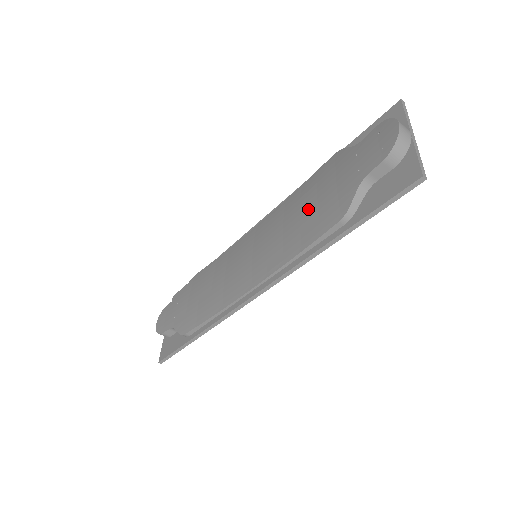
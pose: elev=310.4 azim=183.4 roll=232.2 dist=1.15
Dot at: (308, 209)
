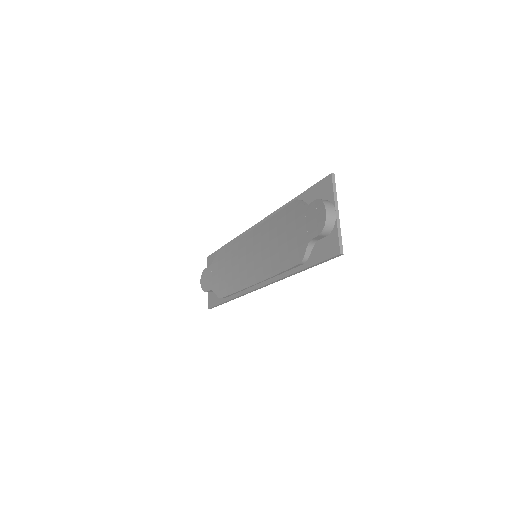
Dot at: (282, 241)
